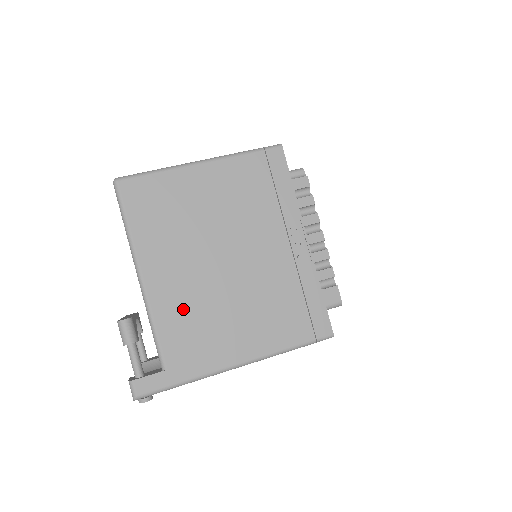
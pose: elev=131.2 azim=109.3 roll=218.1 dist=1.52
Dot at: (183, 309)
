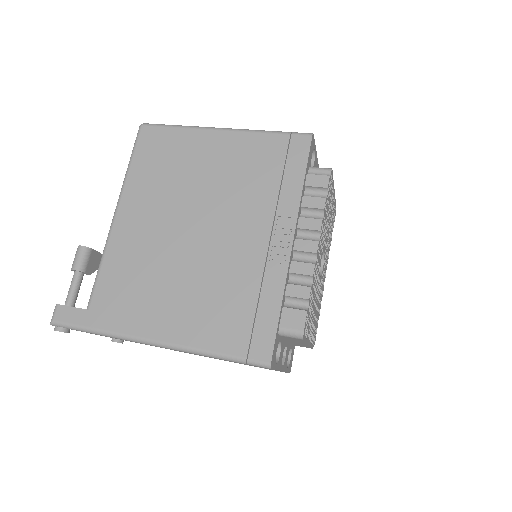
Dot at: (133, 259)
